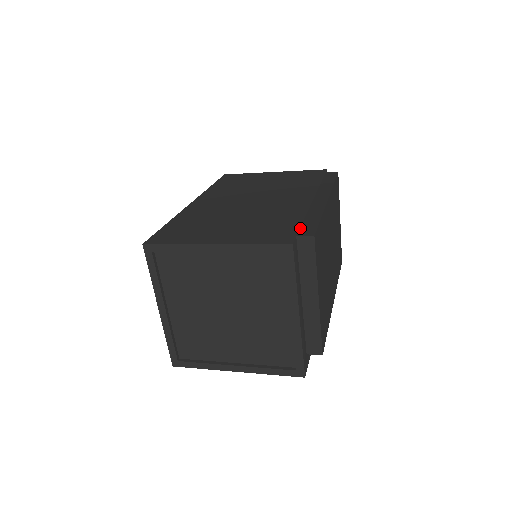
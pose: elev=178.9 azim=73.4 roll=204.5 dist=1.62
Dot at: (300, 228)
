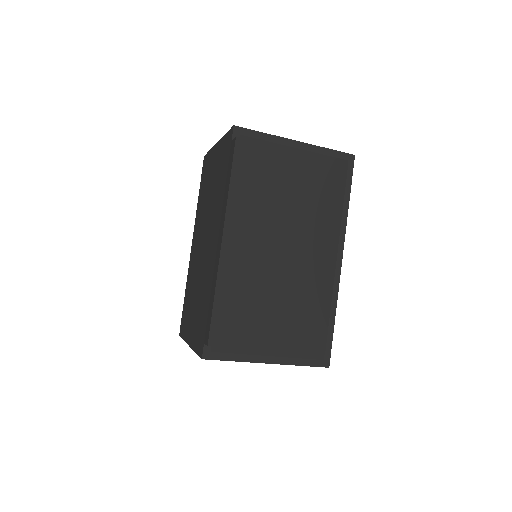
Dot at: (206, 325)
